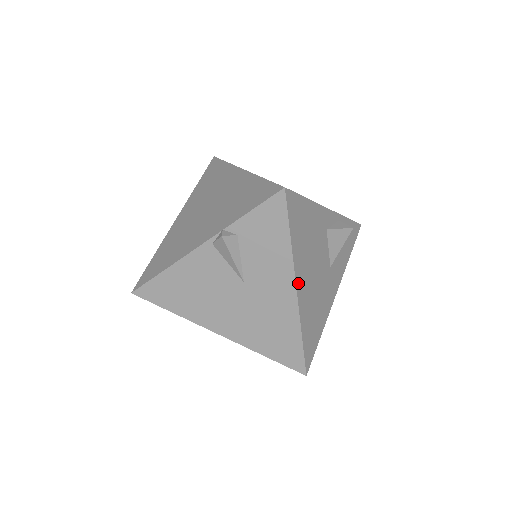
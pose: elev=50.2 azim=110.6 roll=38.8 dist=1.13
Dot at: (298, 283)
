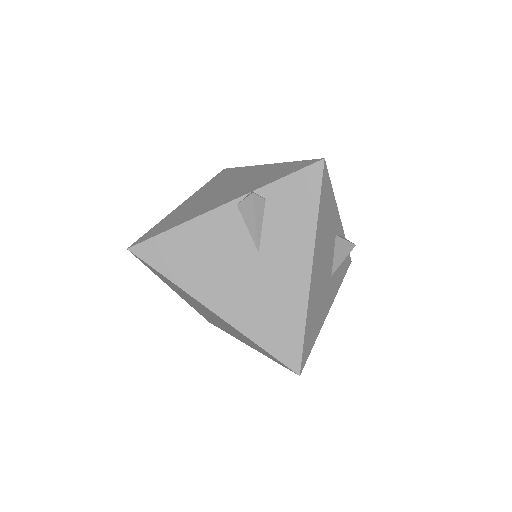
Dot at: (314, 263)
